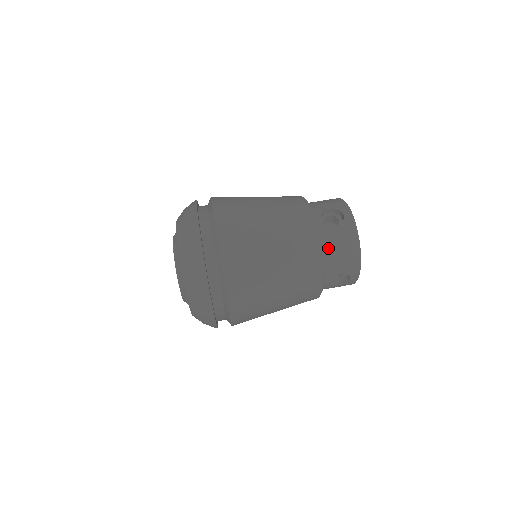
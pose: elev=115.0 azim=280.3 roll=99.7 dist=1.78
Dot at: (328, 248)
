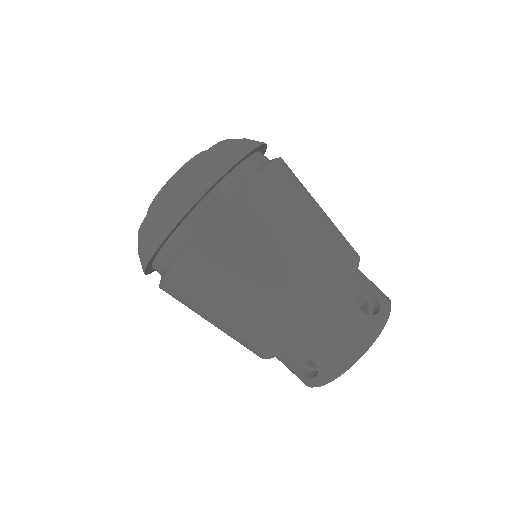
Dot at: (331, 322)
